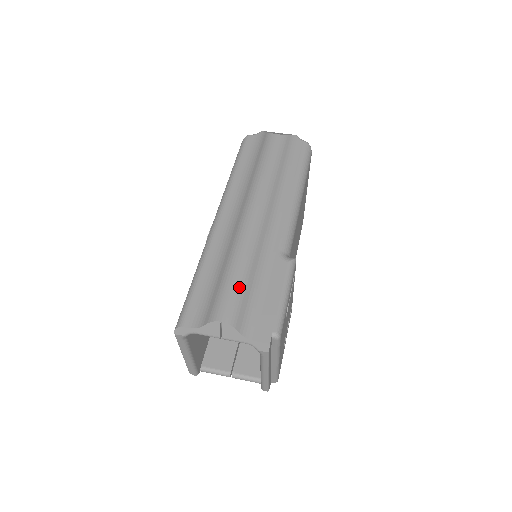
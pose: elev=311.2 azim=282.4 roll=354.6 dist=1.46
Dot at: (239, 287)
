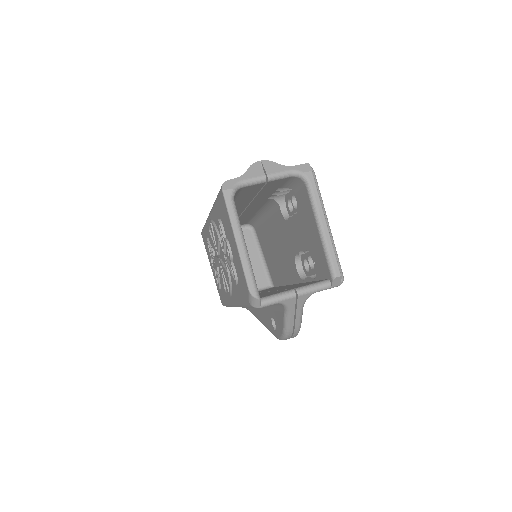
Dot at: occluded
